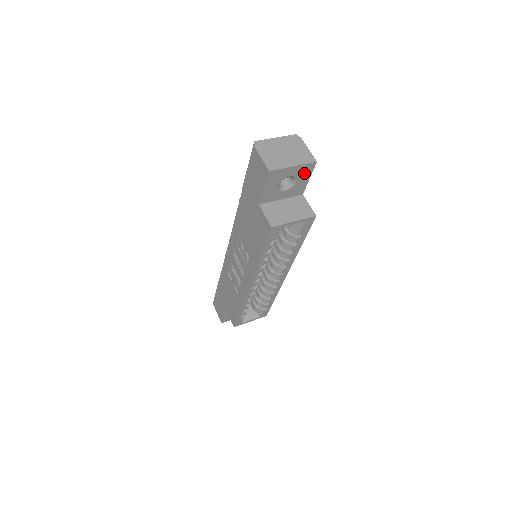
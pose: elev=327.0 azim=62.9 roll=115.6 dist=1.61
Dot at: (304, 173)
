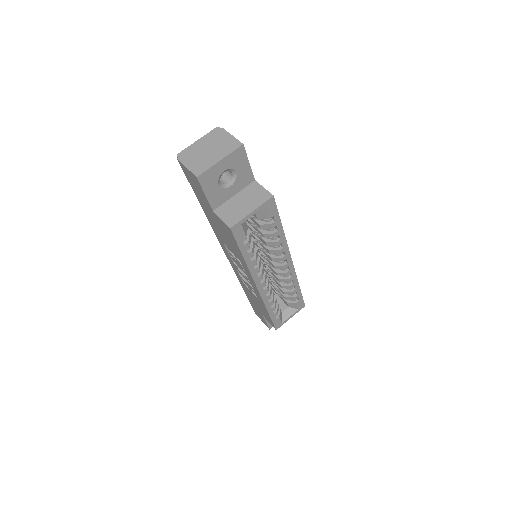
Dot at: (238, 161)
